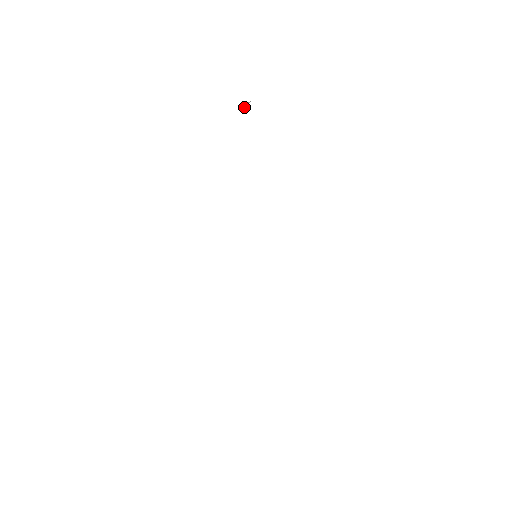
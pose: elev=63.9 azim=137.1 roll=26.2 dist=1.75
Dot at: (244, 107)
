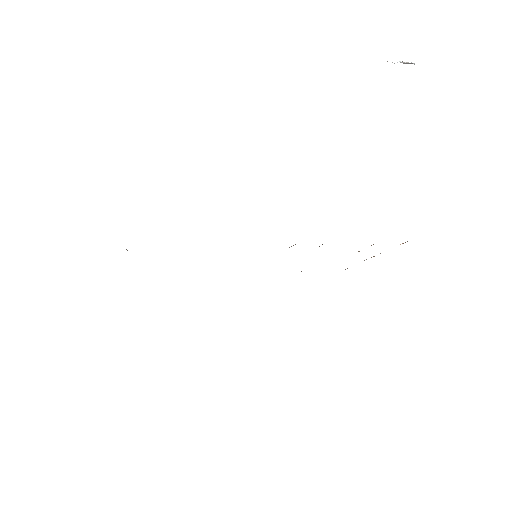
Dot at: (402, 62)
